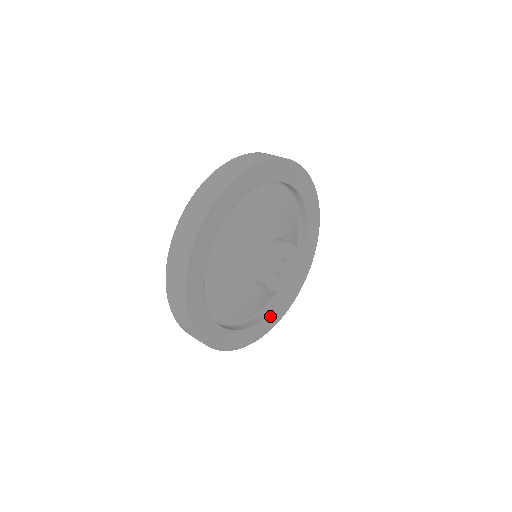
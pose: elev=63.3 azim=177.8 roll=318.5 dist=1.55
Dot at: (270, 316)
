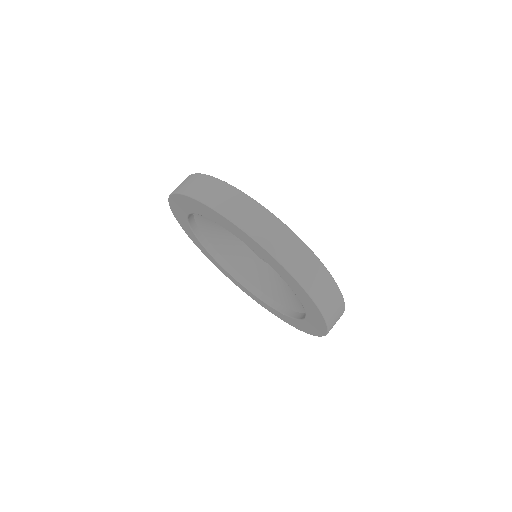
Dot at: occluded
